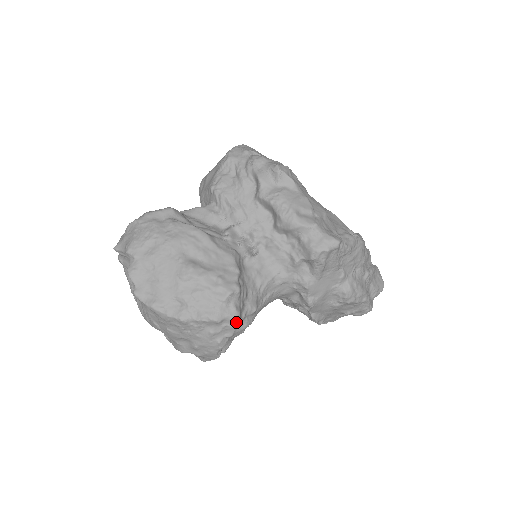
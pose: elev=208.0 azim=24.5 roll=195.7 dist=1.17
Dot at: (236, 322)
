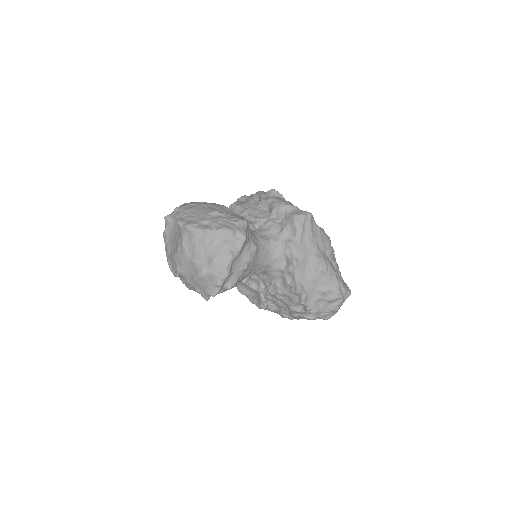
Dot at: (244, 237)
